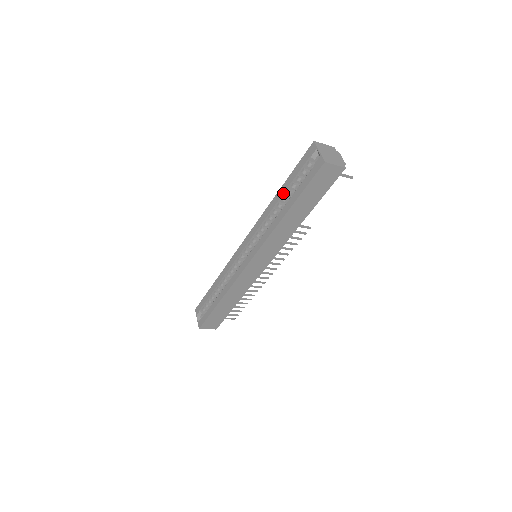
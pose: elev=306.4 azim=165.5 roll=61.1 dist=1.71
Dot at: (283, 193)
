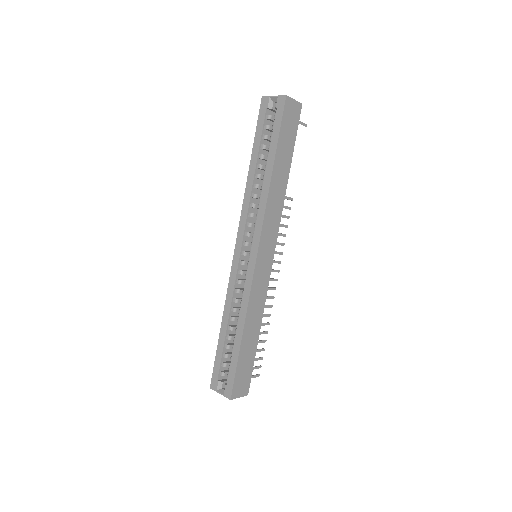
Dot at: (256, 161)
